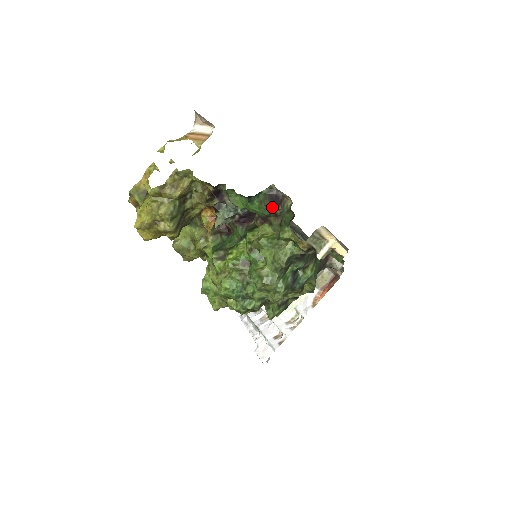
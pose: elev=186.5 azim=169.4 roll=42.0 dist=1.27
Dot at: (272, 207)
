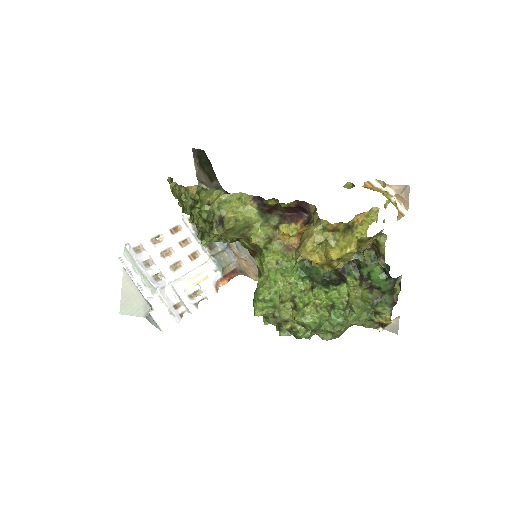
Dot at: (391, 290)
